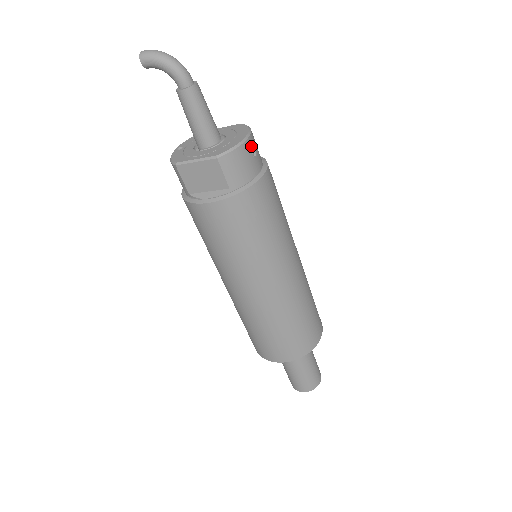
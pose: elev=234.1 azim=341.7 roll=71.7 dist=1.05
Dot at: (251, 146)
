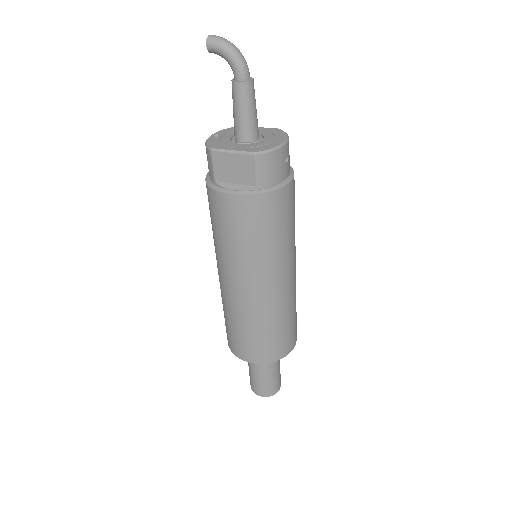
Dot at: (286, 152)
